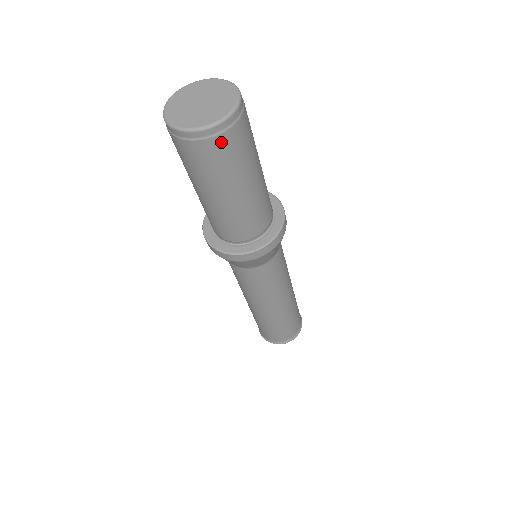
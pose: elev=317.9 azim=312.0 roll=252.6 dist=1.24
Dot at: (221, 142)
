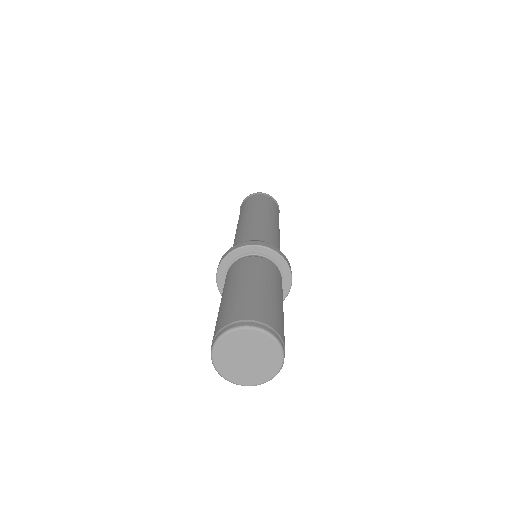
Dot at: occluded
